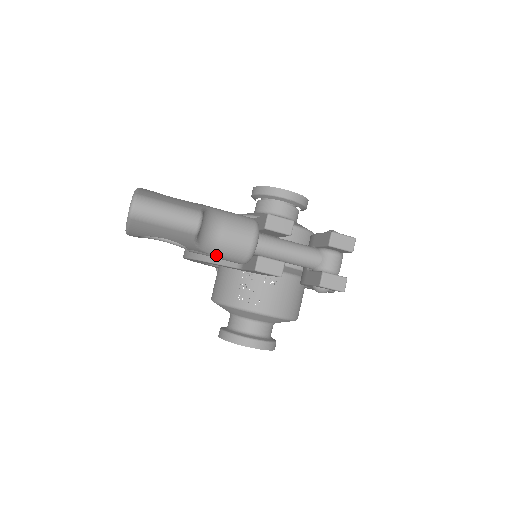
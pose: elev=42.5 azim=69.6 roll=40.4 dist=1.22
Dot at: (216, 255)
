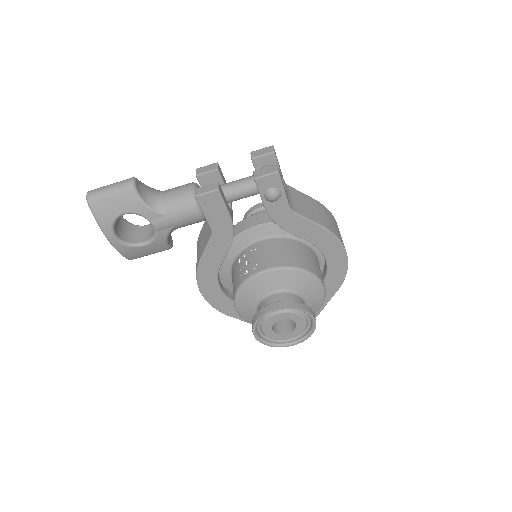
Dot at: (171, 214)
